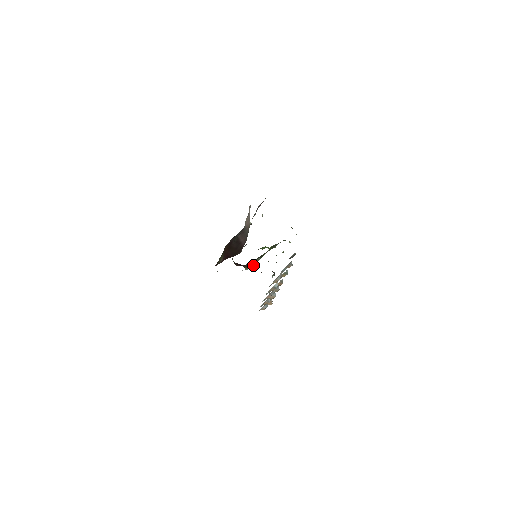
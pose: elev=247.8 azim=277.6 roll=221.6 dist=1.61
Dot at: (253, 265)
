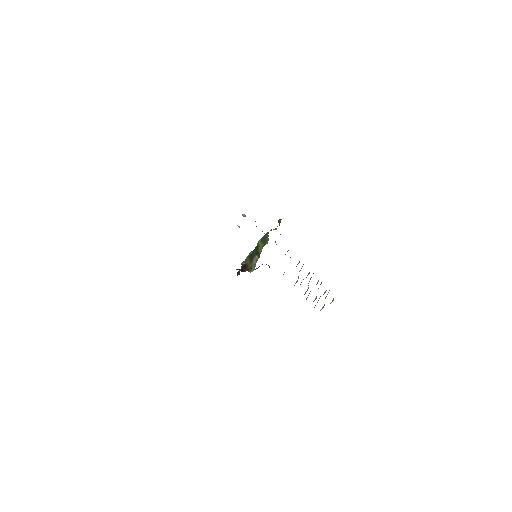
Dot at: (255, 266)
